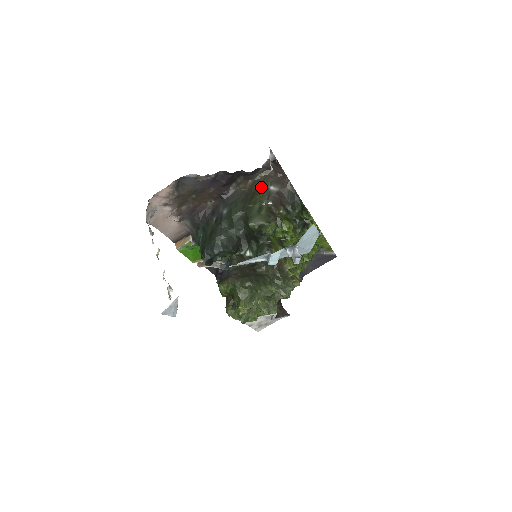
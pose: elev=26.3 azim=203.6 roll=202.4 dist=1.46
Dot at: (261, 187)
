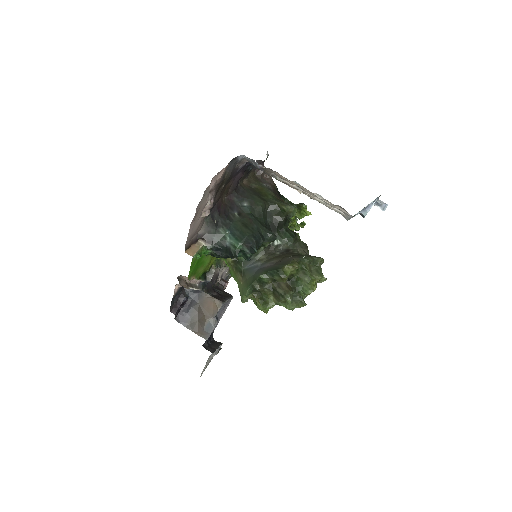
Dot at: (259, 184)
